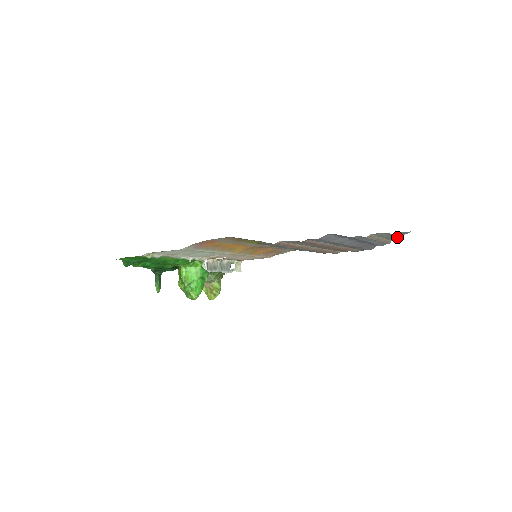
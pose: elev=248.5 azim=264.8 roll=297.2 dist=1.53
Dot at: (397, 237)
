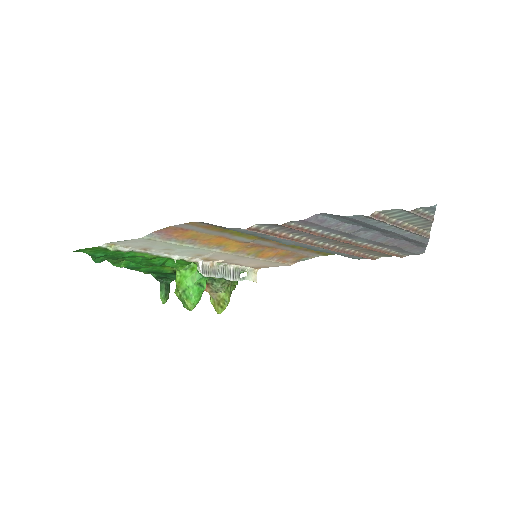
Dot at: (430, 222)
